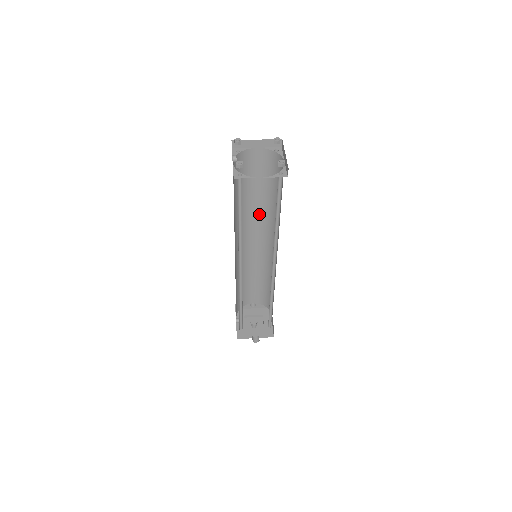
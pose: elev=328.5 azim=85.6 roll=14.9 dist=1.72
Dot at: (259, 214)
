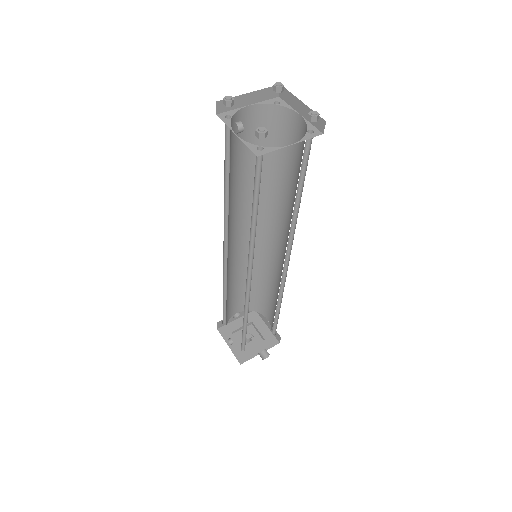
Dot at: (248, 200)
